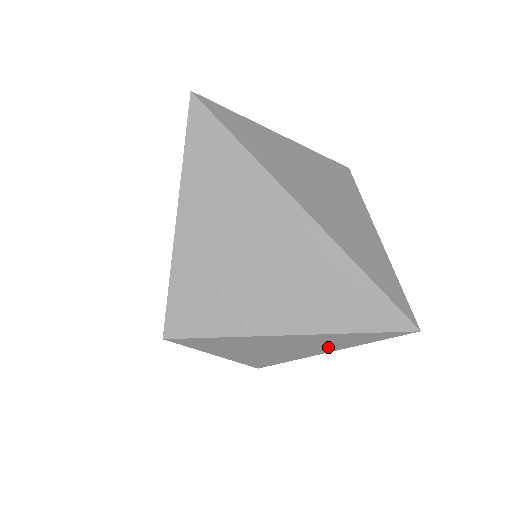
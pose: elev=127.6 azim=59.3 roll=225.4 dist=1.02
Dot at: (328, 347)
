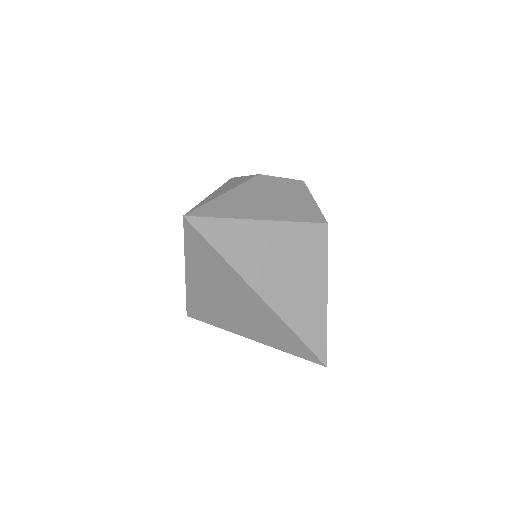
Dot at: occluded
